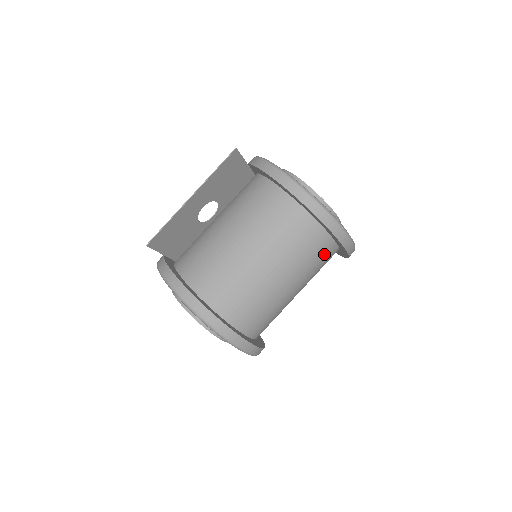
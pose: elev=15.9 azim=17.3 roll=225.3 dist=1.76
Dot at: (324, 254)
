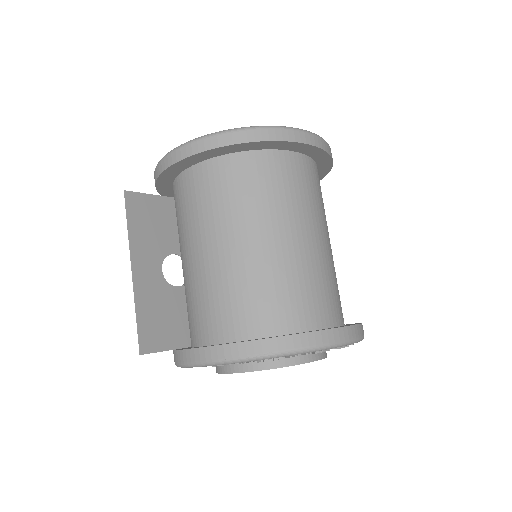
Dot at: (292, 173)
